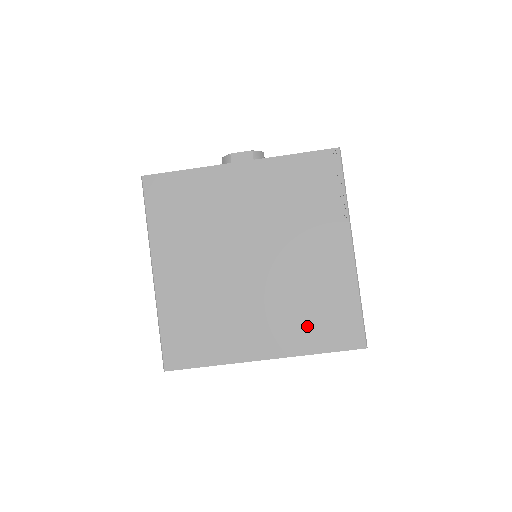
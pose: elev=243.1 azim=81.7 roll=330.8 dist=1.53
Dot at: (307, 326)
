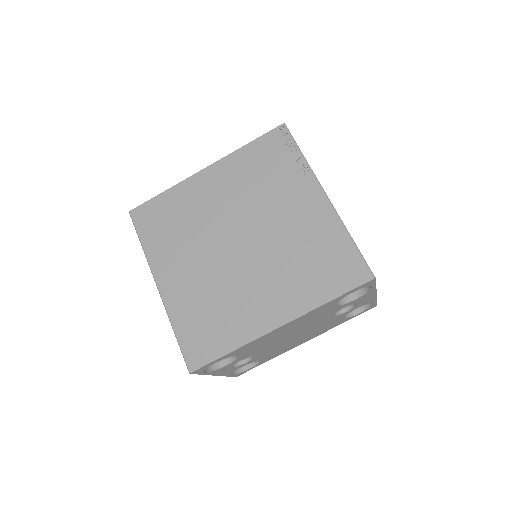
Dot at: (309, 280)
